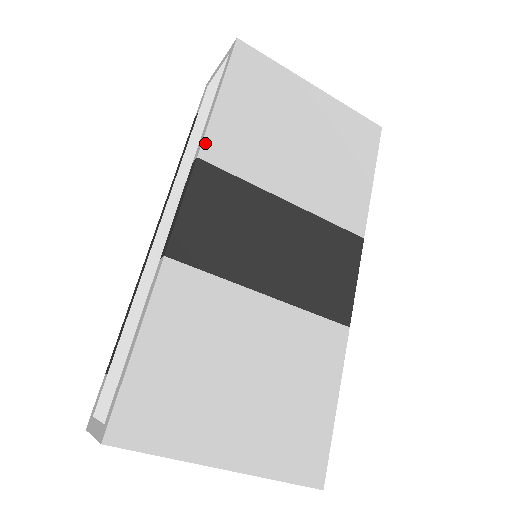
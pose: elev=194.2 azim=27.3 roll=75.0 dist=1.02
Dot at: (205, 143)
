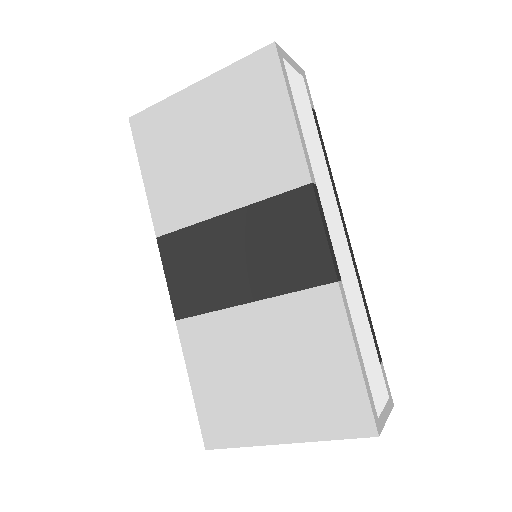
Dot at: (155, 223)
